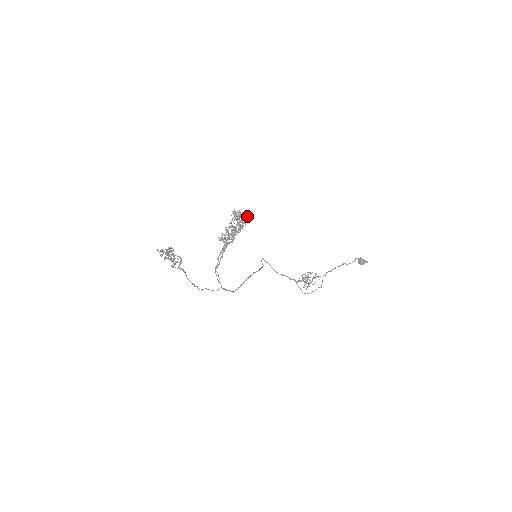
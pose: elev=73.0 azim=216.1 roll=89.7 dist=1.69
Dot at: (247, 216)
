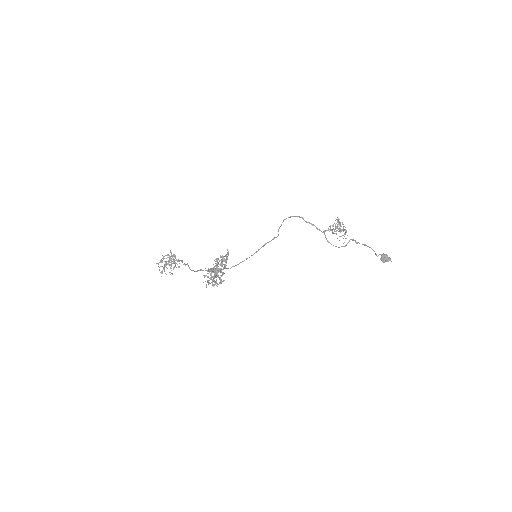
Dot at: (222, 281)
